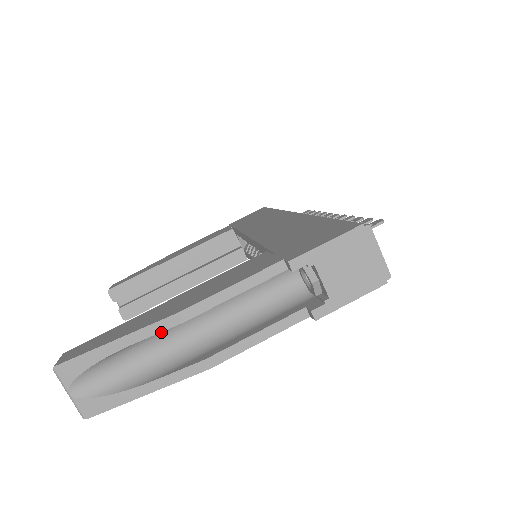
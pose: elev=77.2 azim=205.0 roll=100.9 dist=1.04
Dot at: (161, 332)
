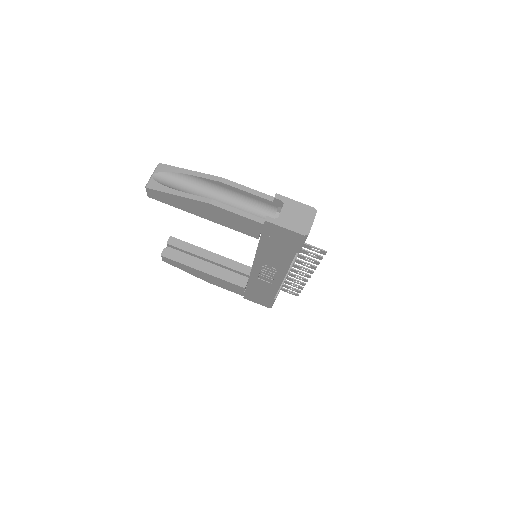
Dot at: (206, 186)
